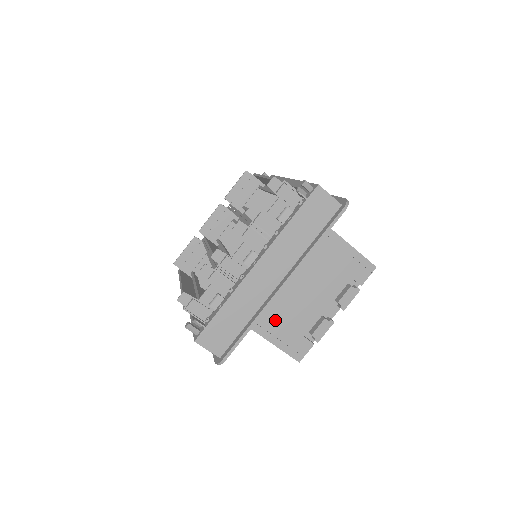
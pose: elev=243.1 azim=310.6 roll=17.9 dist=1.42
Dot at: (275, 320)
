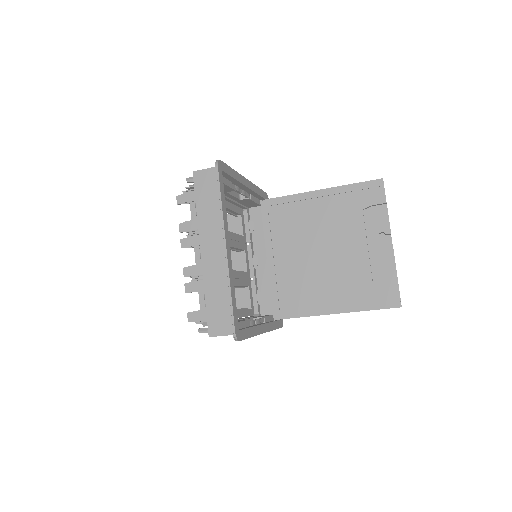
Dot at: (344, 291)
